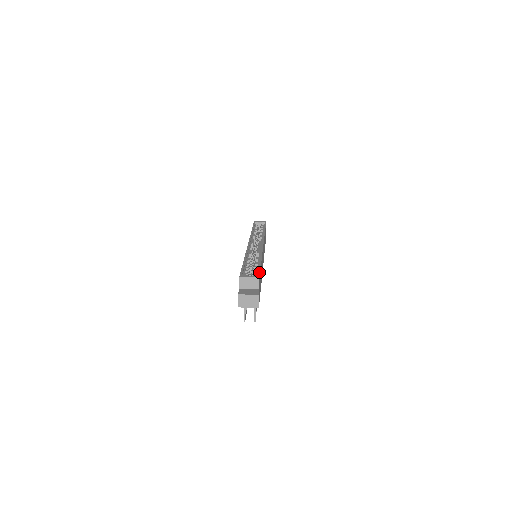
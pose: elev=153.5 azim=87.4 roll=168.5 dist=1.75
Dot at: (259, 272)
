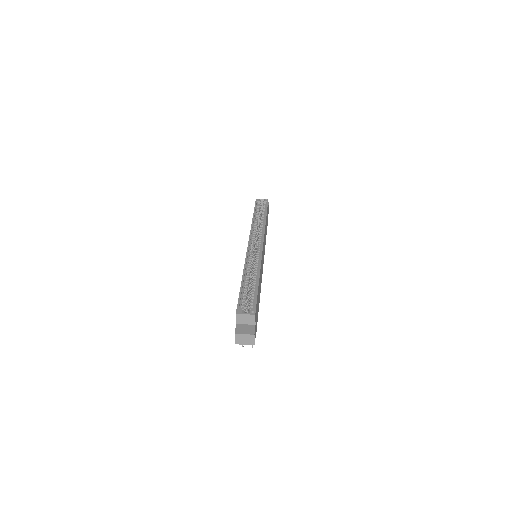
Dot at: (255, 305)
